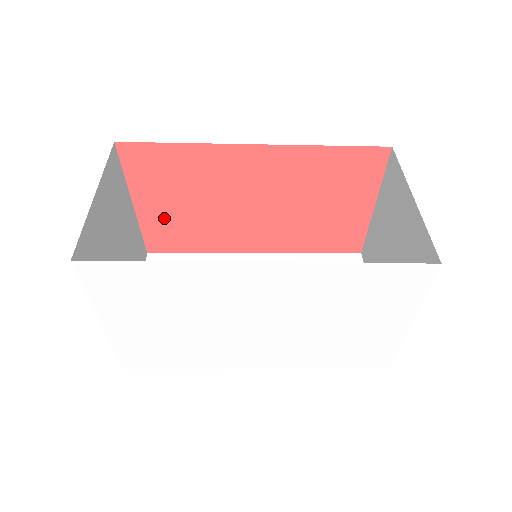
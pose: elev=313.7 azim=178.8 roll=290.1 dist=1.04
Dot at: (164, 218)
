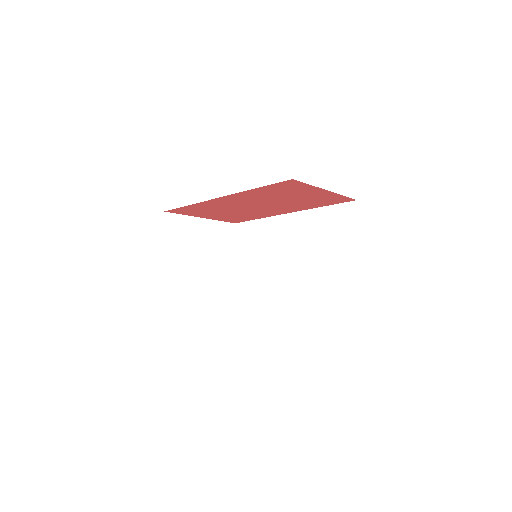
Dot at: (222, 217)
